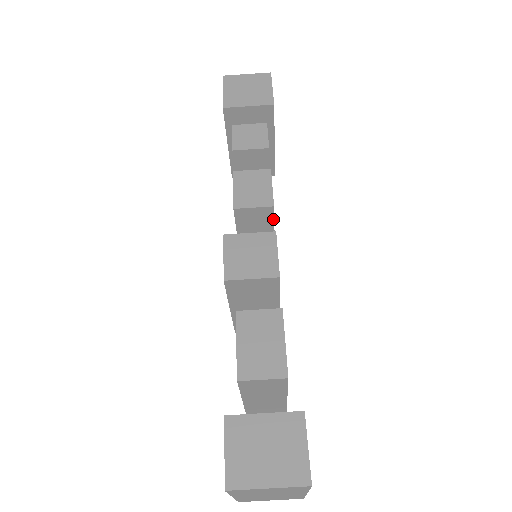
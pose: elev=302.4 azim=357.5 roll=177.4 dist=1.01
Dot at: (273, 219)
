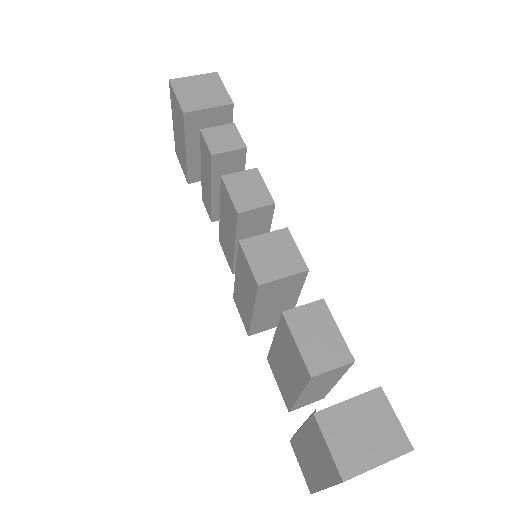
Dot at: (272, 216)
